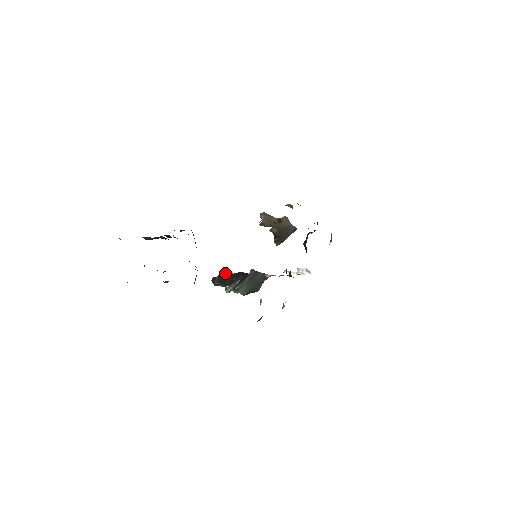
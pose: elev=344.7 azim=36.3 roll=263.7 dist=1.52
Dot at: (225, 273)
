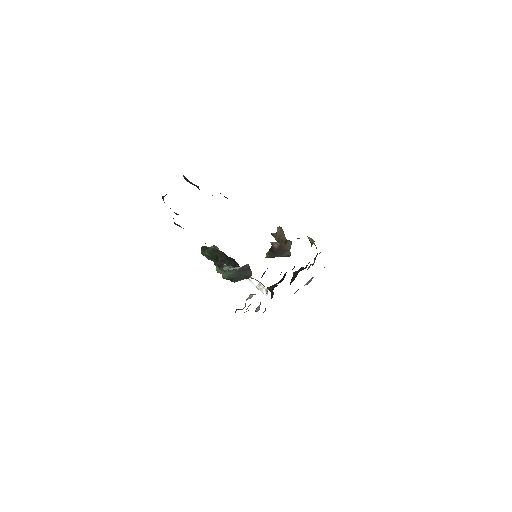
Dot at: occluded
